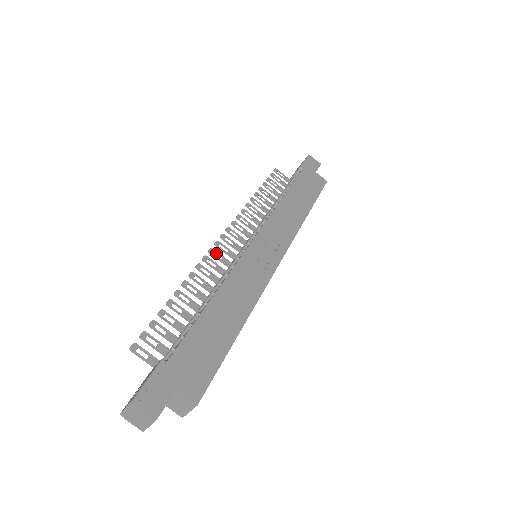
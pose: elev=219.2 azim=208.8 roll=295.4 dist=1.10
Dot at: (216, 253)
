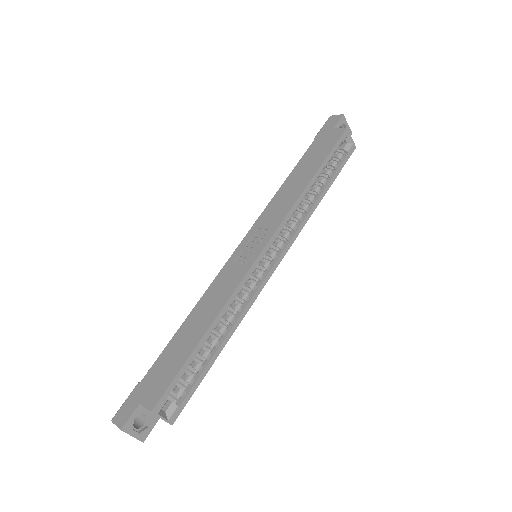
Dot at: occluded
